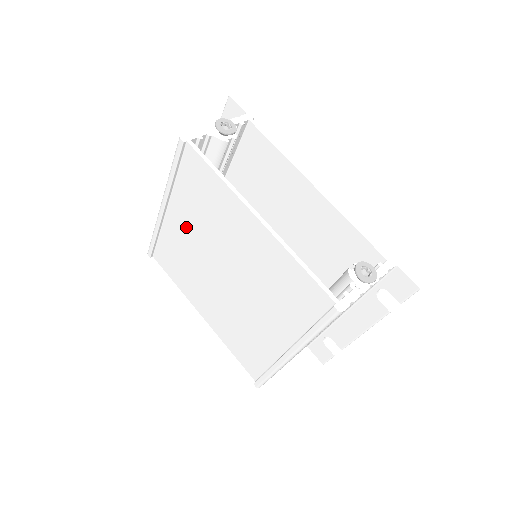
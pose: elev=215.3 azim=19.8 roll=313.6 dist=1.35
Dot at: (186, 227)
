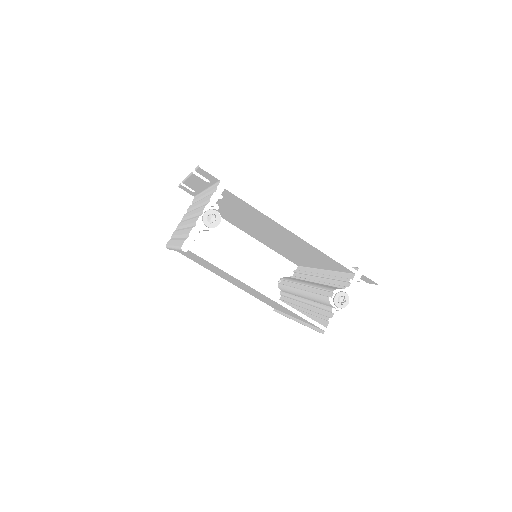
Dot at: occluded
